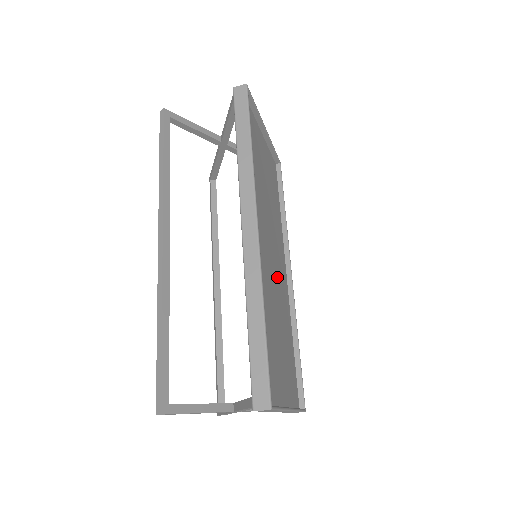
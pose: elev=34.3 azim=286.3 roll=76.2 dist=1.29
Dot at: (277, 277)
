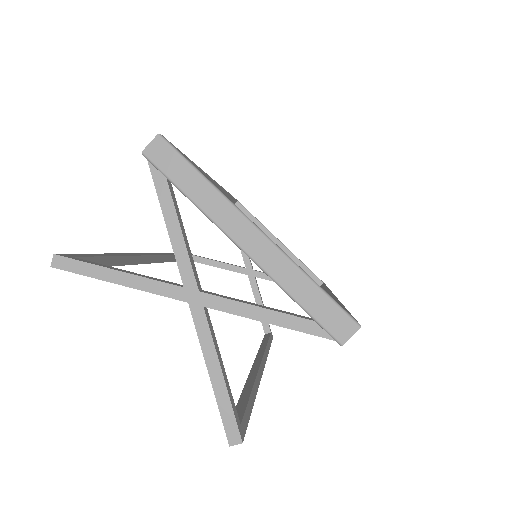
Dot at: occluded
